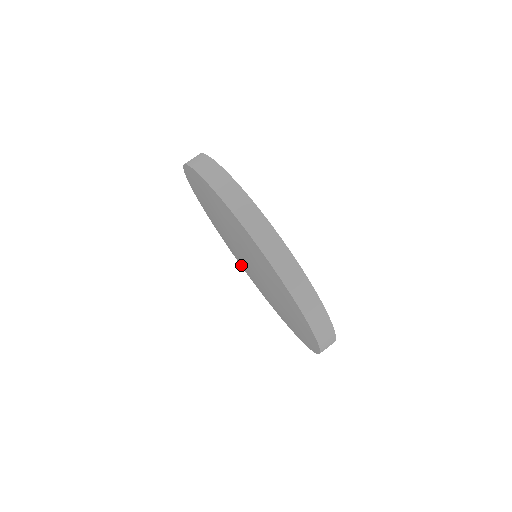
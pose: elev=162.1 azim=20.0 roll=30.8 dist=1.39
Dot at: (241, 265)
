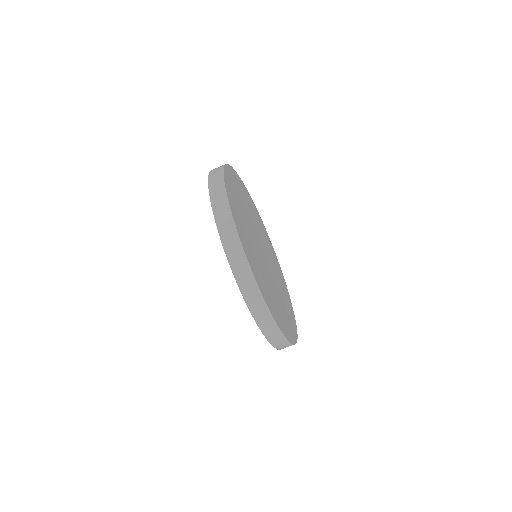
Dot at: occluded
